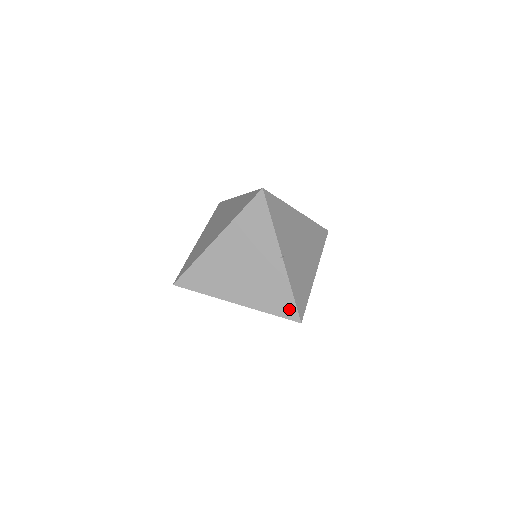
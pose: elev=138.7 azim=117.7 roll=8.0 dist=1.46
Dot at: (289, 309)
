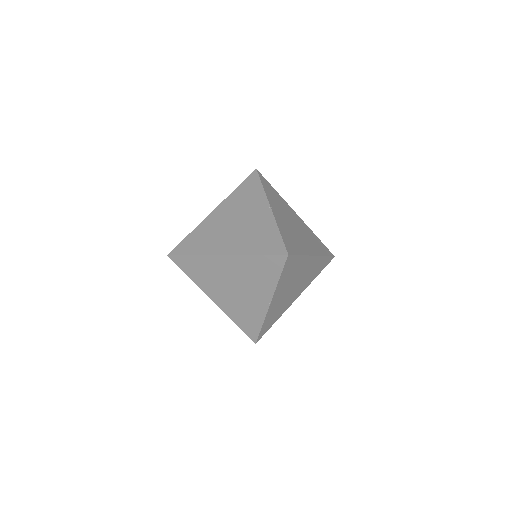
Dot at: (276, 245)
